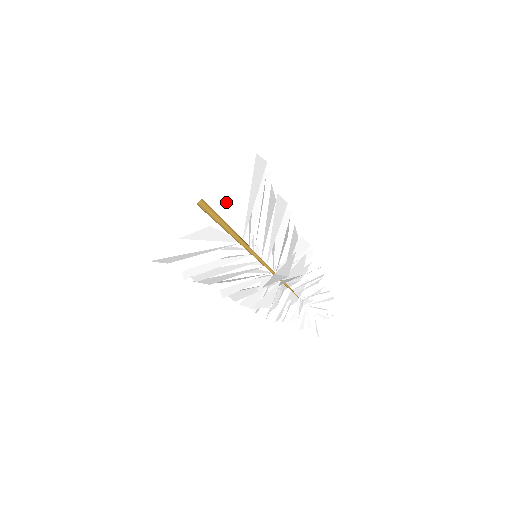
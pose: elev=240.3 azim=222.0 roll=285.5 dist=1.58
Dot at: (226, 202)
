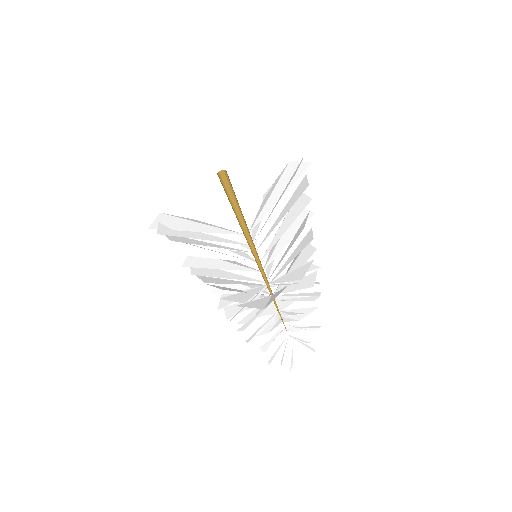
Dot at: (228, 201)
